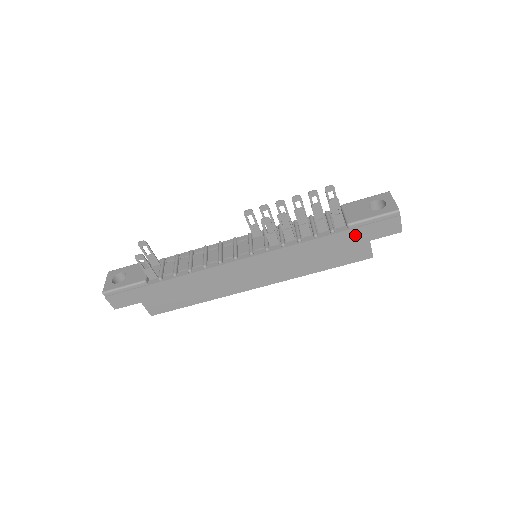
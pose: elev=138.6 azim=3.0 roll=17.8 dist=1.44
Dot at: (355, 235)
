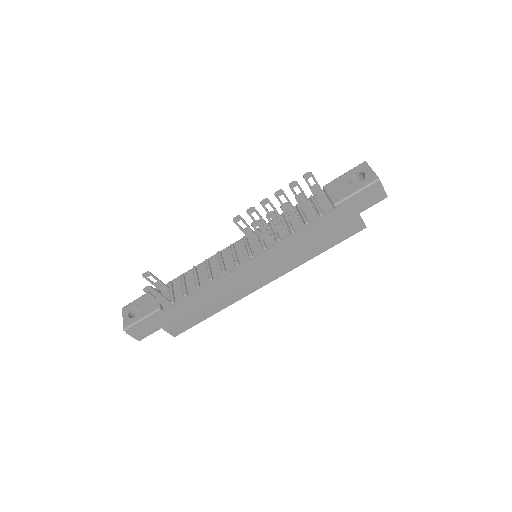
Dot at: (344, 213)
